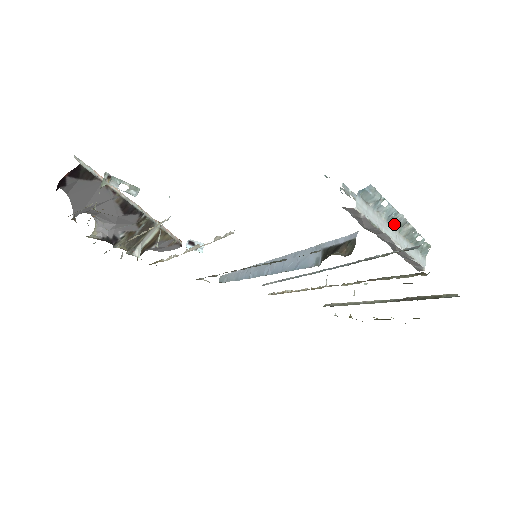
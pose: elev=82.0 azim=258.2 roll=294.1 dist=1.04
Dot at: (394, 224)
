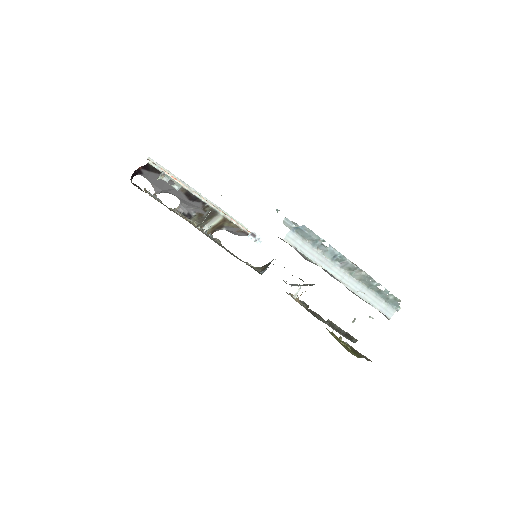
Dot at: (342, 265)
